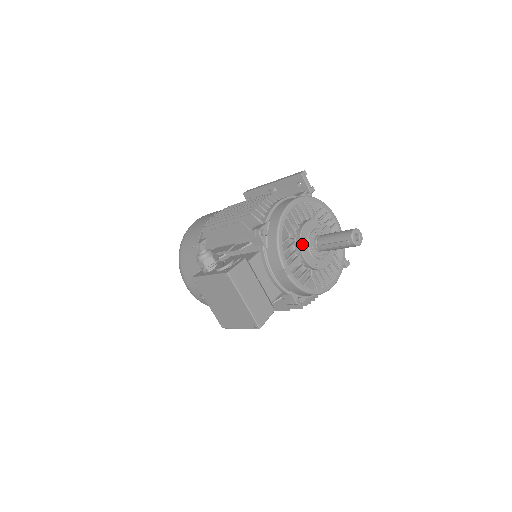
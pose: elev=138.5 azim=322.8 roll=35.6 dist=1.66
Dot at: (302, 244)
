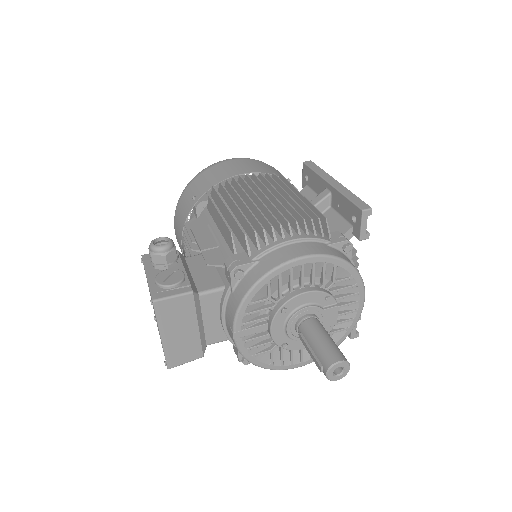
Dot at: (278, 316)
